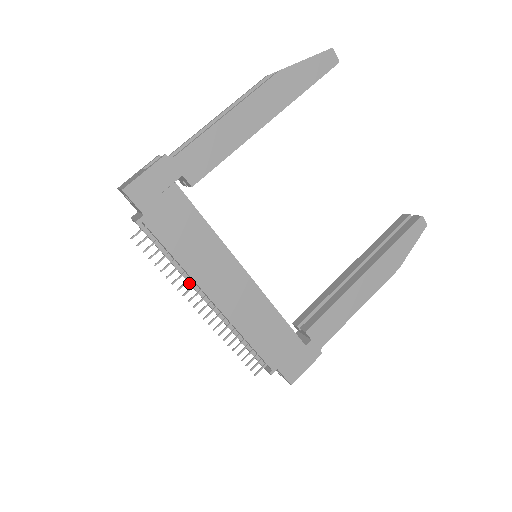
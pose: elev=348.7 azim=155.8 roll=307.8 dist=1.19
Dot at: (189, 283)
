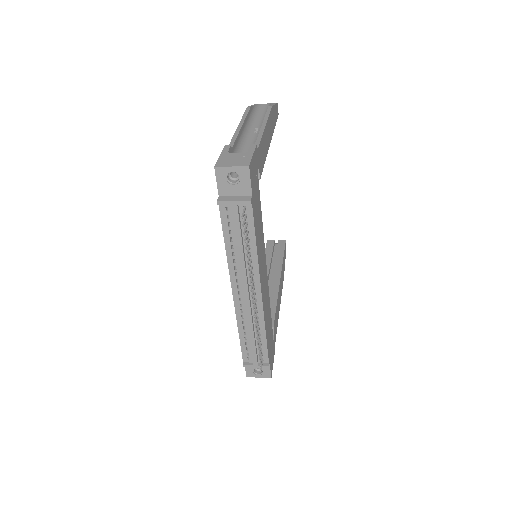
Dot at: (246, 274)
